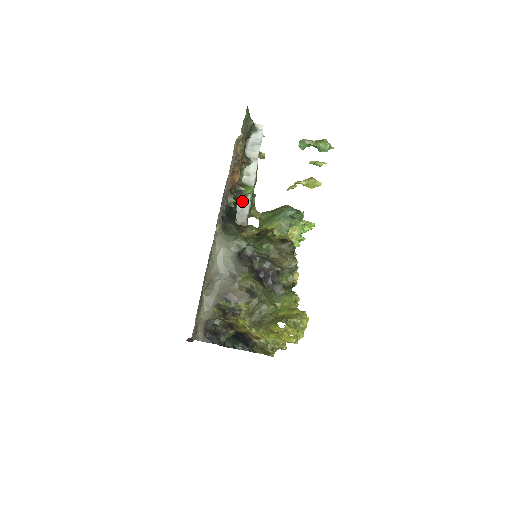
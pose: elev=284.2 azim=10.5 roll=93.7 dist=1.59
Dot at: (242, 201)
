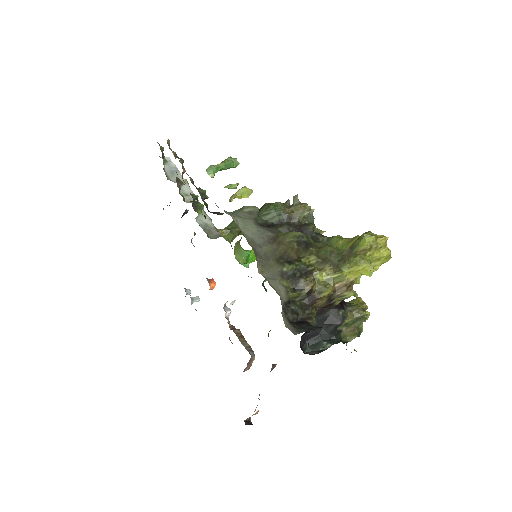
Dot at: (199, 218)
